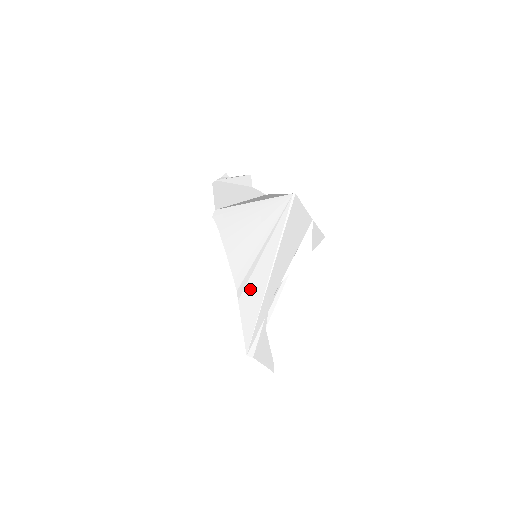
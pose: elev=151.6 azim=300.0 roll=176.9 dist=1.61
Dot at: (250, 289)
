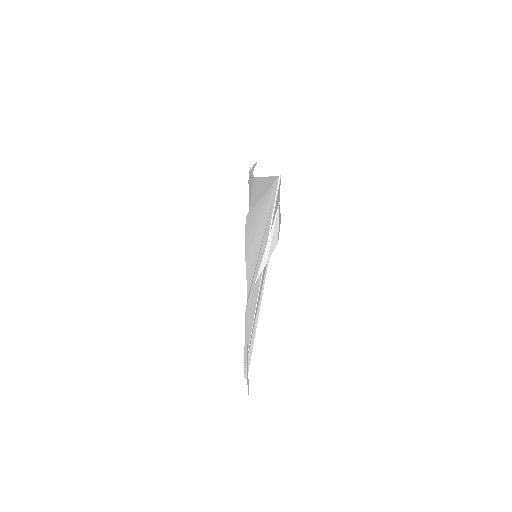
Dot at: (251, 296)
